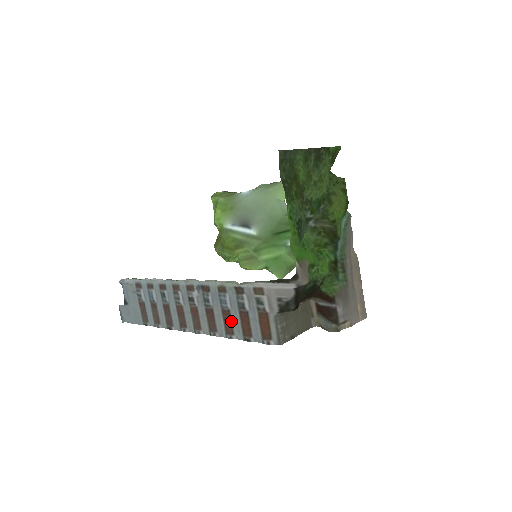
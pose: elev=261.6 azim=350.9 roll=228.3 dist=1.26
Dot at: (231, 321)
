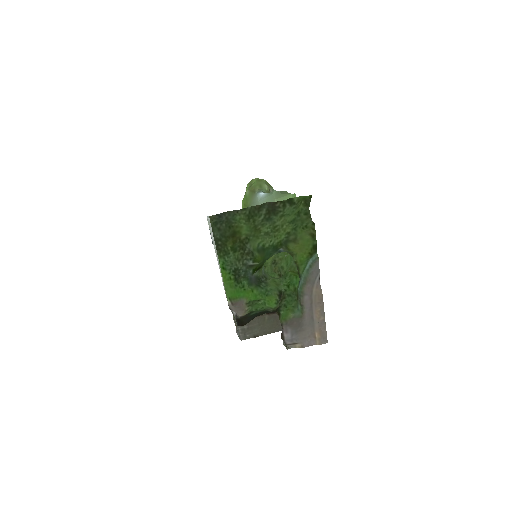
Dot at: occluded
